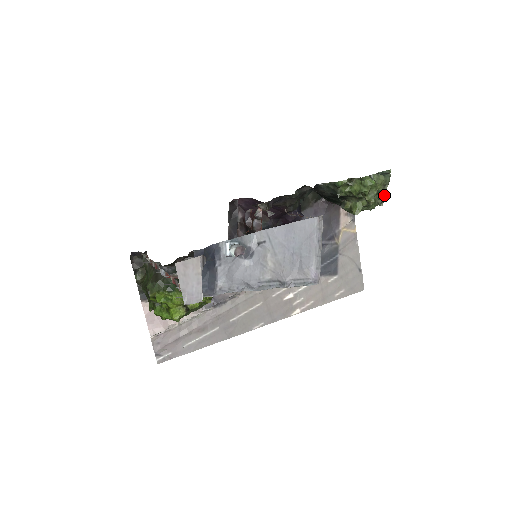
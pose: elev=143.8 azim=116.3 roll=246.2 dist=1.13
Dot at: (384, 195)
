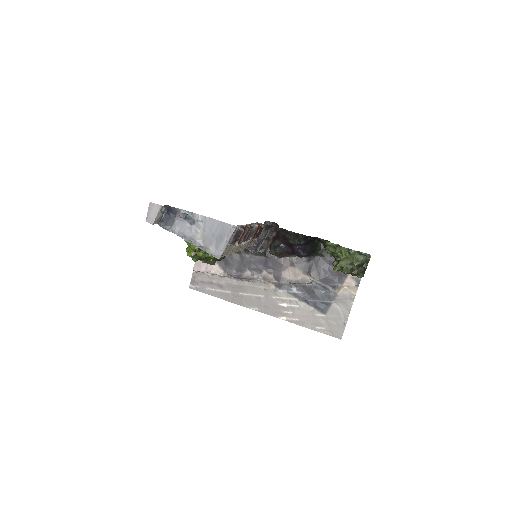
Dot at: (362, 271)
